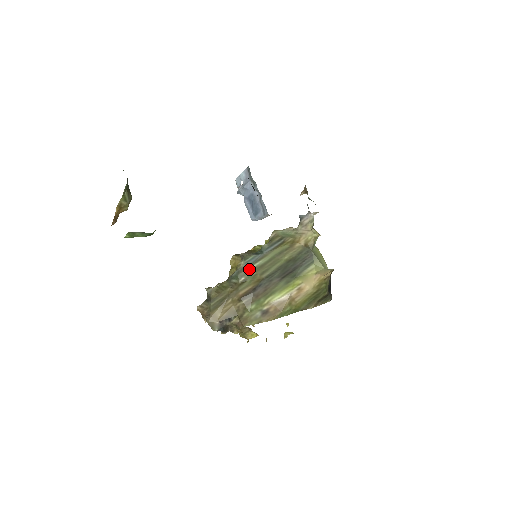
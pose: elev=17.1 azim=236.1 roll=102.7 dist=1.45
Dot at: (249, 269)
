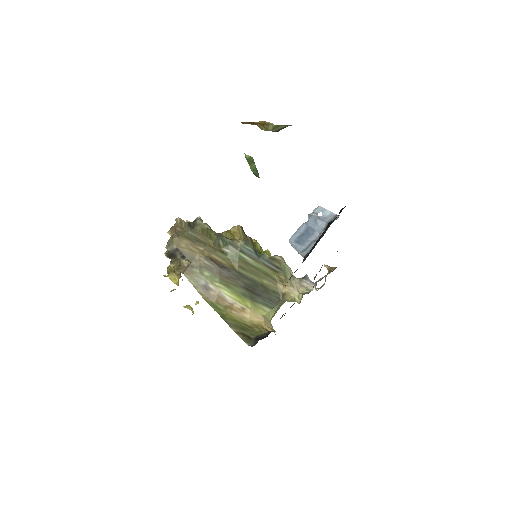
Dot at: (239, 253)
